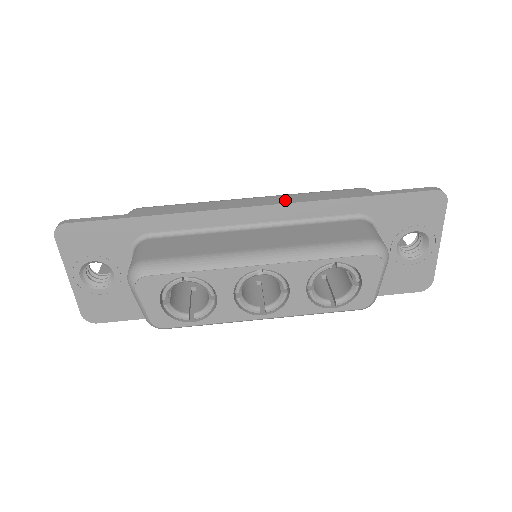
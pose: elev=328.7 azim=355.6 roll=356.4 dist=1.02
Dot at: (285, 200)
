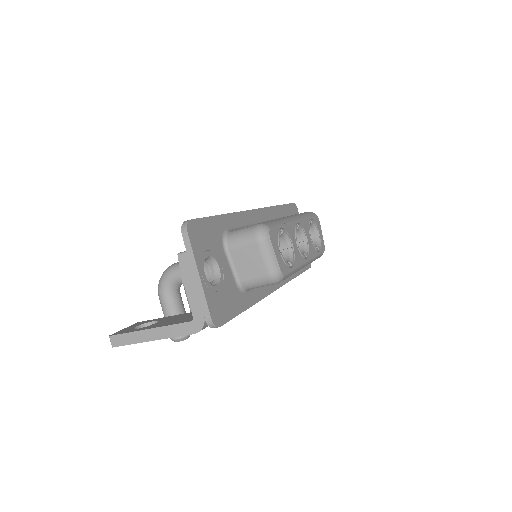
Dot at: occluded
